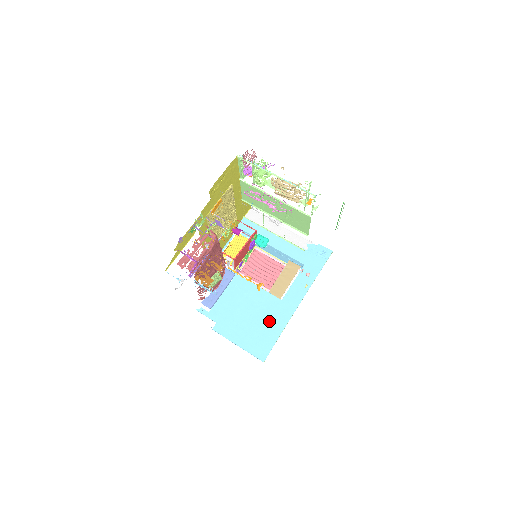
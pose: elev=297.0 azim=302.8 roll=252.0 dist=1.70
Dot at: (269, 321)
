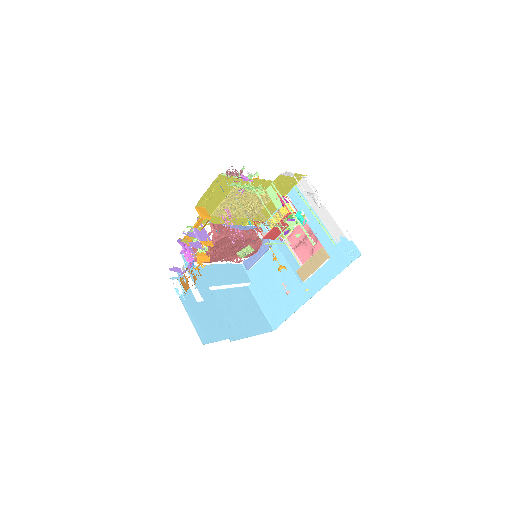
Dot at: (287, 299)
